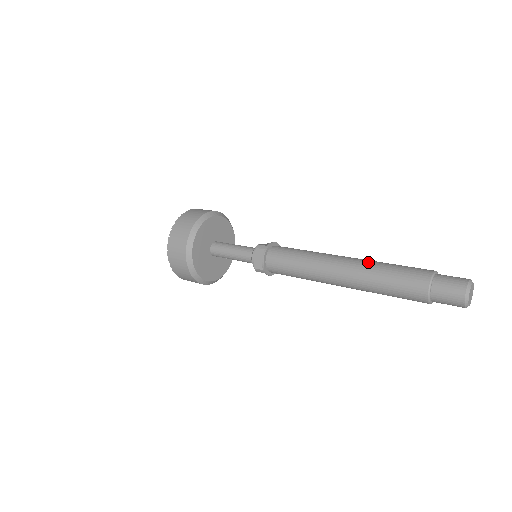
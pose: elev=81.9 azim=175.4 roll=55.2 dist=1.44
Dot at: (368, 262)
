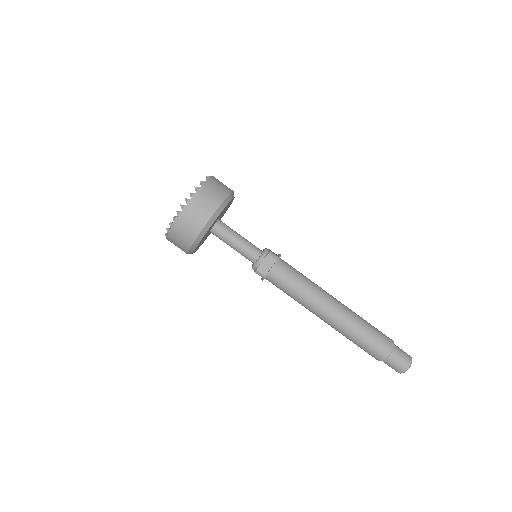
Dot at: (354, 313)
